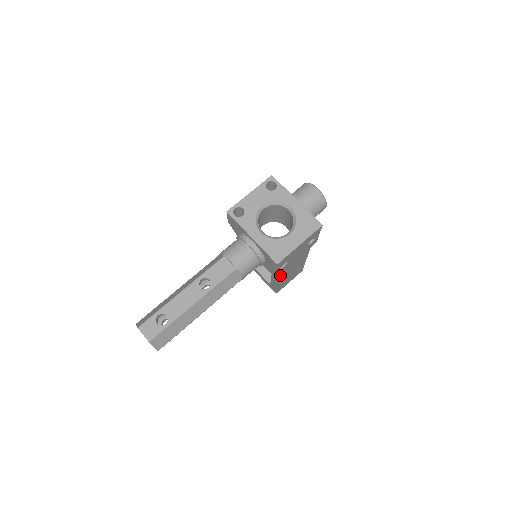
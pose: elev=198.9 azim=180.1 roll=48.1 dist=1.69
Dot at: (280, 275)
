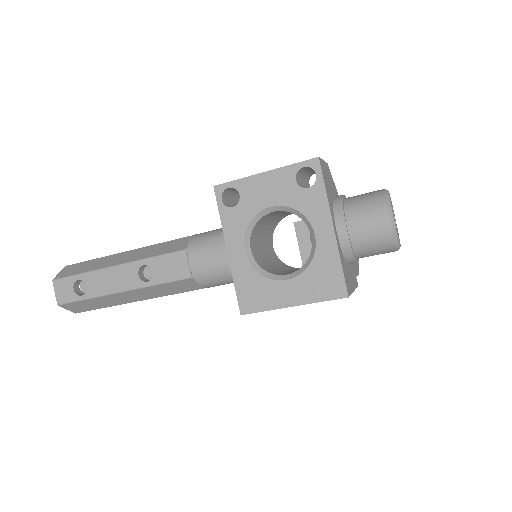
Dot at: occluded
